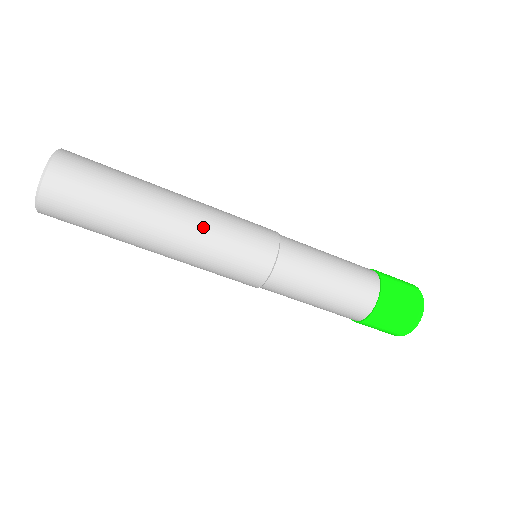
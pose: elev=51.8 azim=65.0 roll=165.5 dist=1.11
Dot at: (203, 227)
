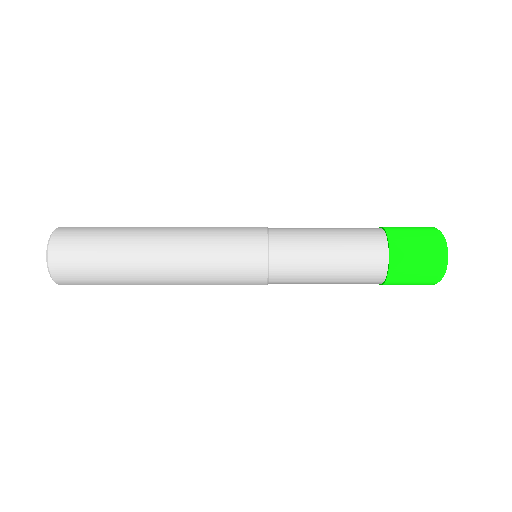
Dot at: (190, 243)
